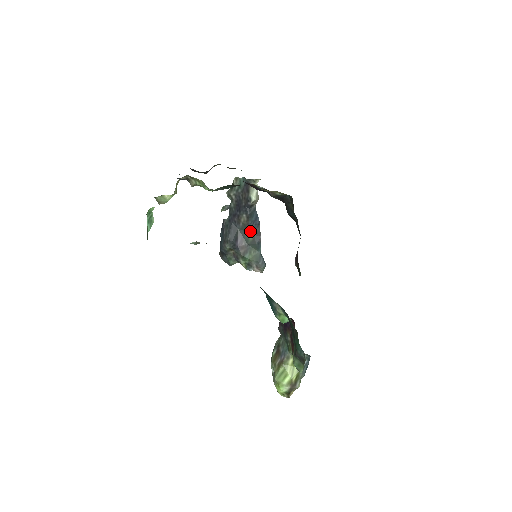
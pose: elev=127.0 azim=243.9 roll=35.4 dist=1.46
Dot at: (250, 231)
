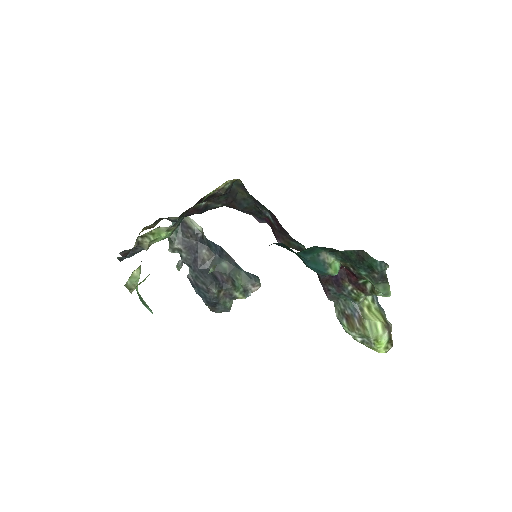
Dot at: (220, 260)
